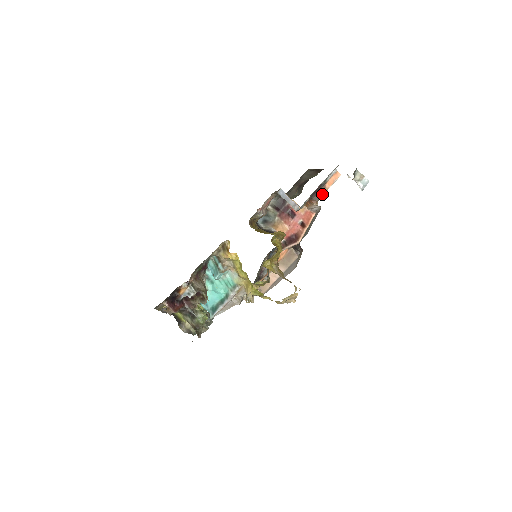
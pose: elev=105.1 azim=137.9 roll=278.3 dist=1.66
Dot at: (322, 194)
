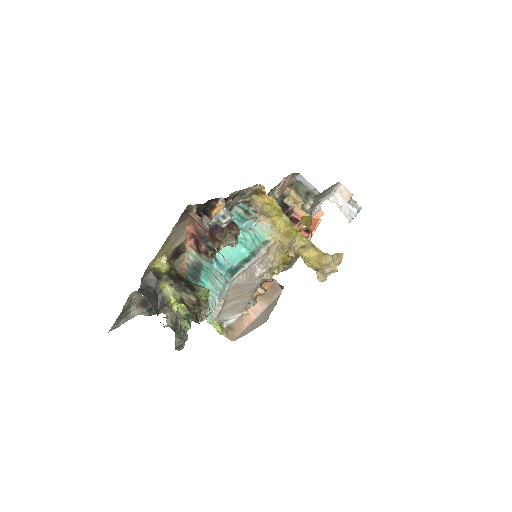
Dot at: occluded
